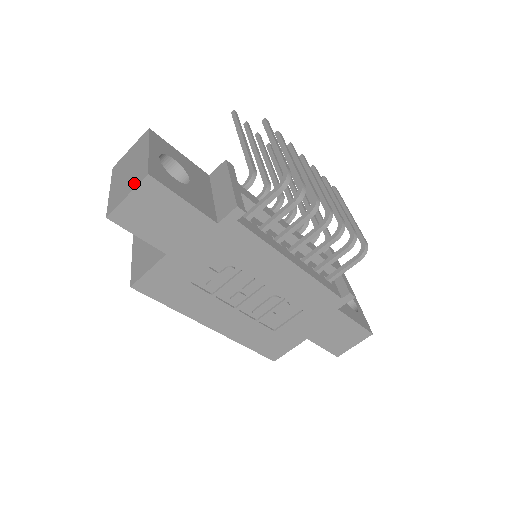
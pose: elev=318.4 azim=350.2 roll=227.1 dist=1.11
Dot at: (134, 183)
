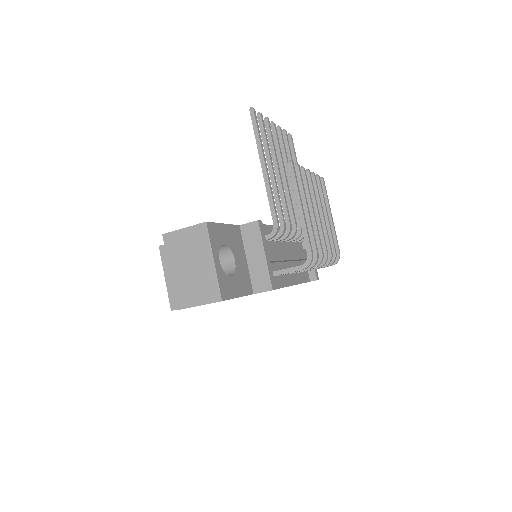
Dot at: (205, 297)
